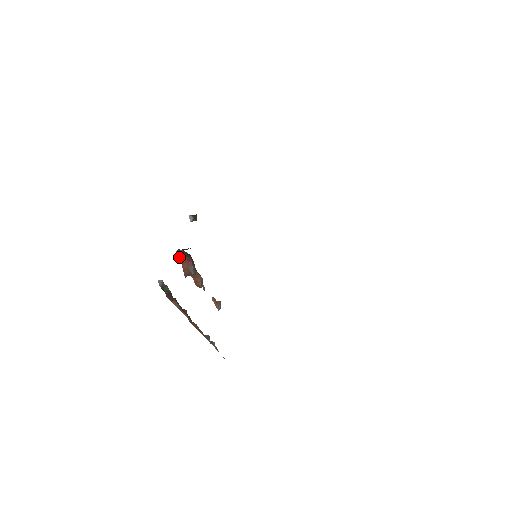
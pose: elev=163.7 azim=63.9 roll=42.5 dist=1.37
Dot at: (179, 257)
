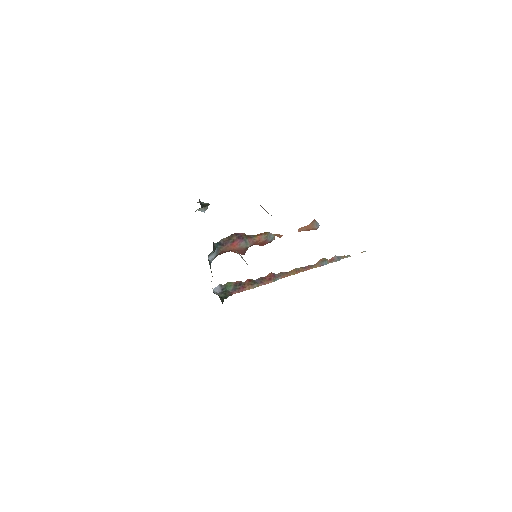
Dot at: (218, 254)
